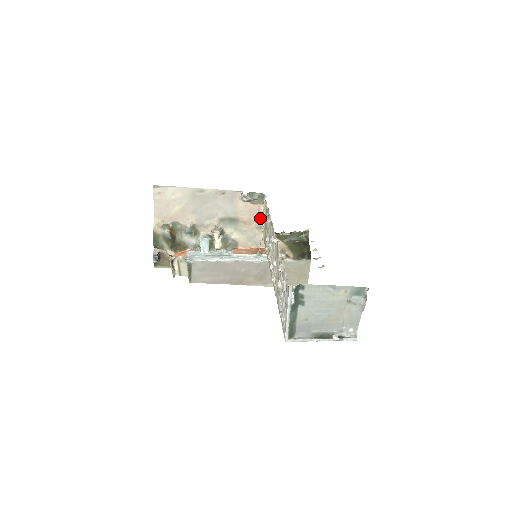
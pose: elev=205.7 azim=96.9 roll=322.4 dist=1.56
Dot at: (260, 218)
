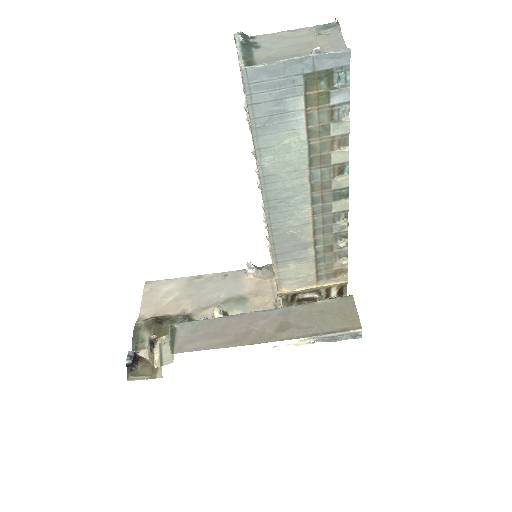
Dot at: (275, 293)
